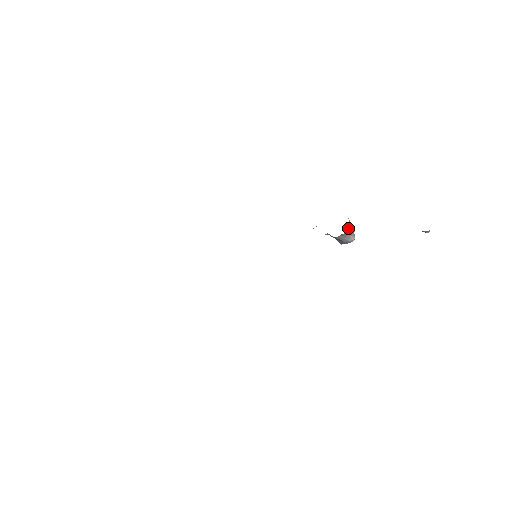
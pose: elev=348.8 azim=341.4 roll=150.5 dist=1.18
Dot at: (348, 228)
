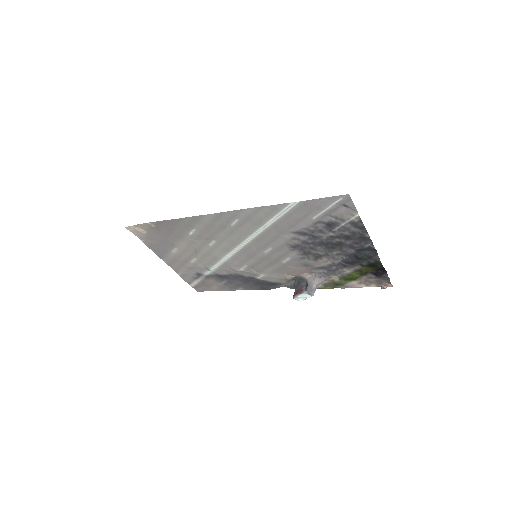
Dot at: (321, 283)
